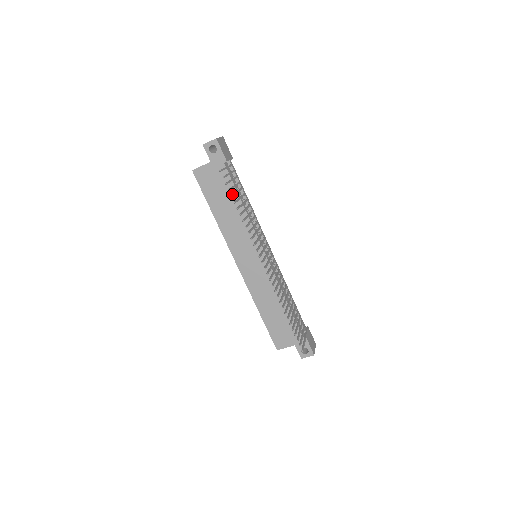
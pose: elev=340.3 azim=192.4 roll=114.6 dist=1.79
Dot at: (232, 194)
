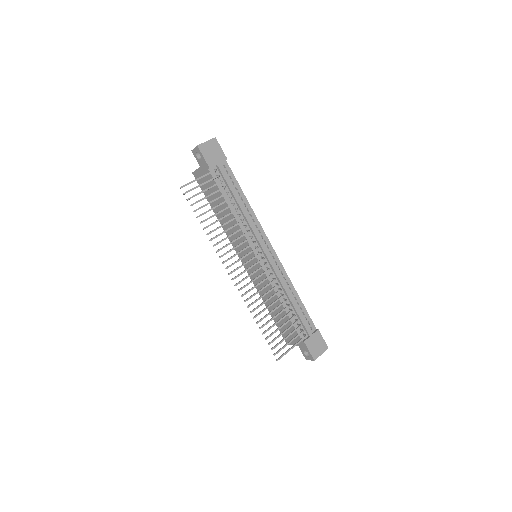
Dot at: occluded
